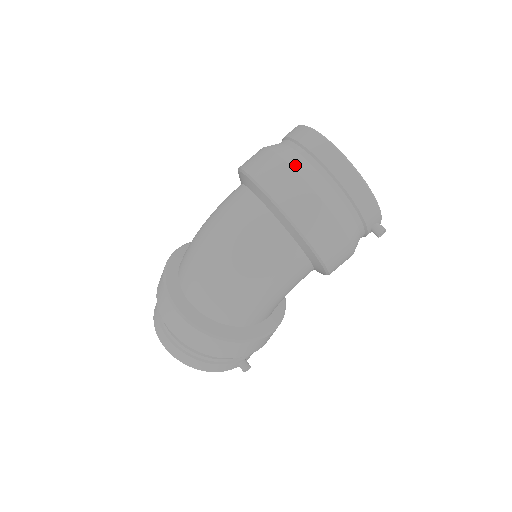
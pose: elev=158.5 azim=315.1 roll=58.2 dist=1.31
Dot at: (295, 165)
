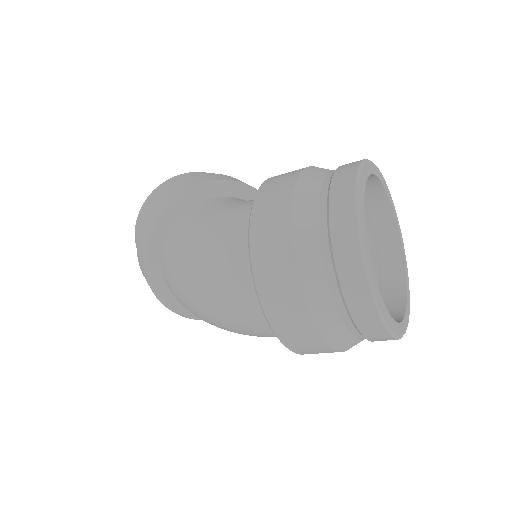
Dot at: (319, 319)
